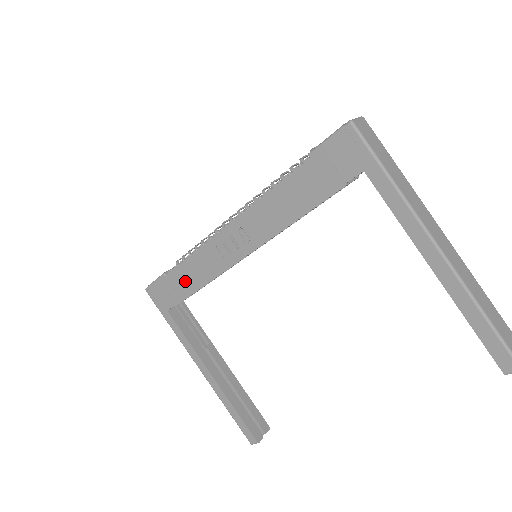
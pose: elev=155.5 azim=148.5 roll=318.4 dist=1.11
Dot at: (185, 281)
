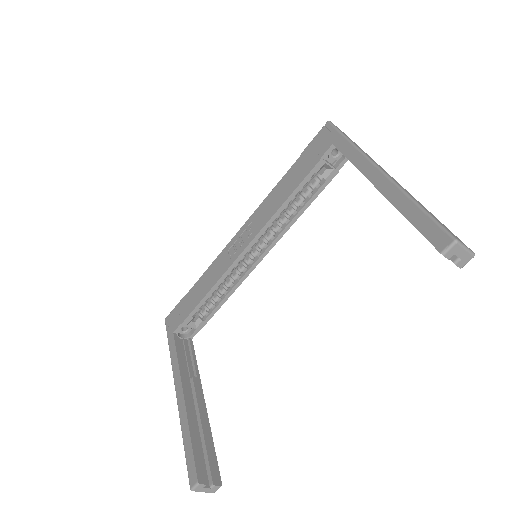
Dot at: (197, 294)
